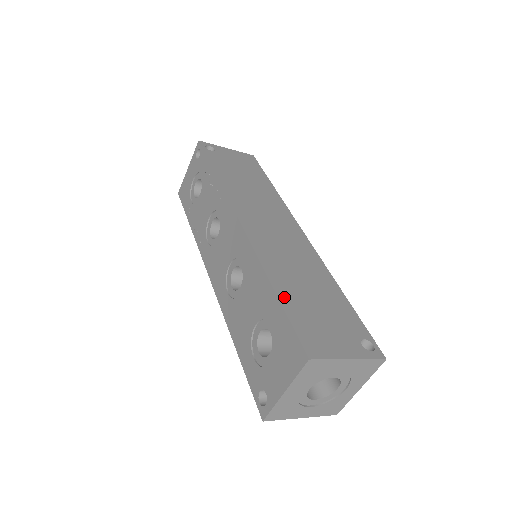
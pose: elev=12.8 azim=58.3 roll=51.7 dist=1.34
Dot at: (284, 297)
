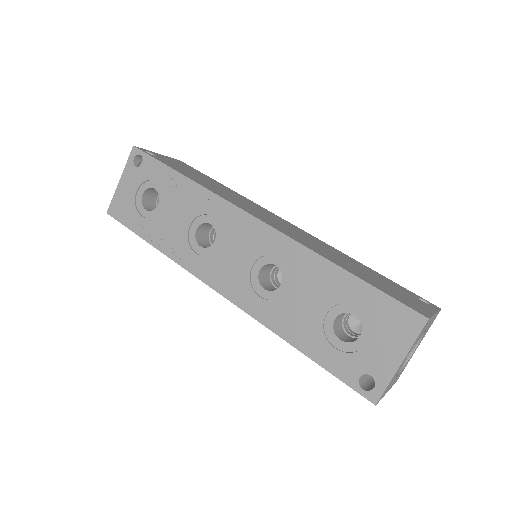
Dot at: (357, 275)
